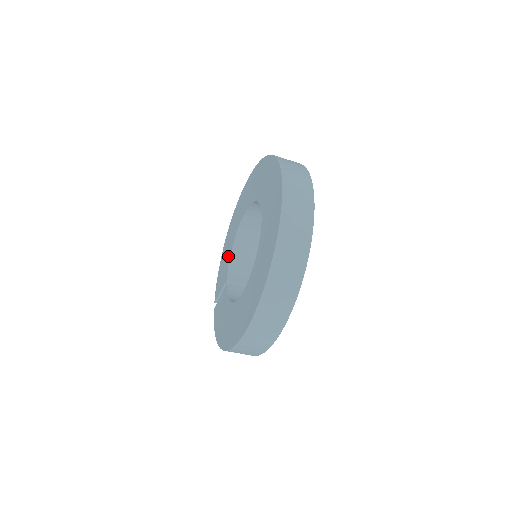
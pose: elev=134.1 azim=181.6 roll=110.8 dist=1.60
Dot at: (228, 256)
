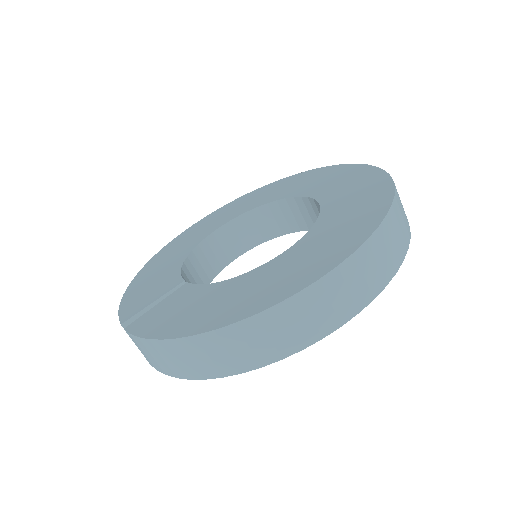
Dot at: (172, 268)
